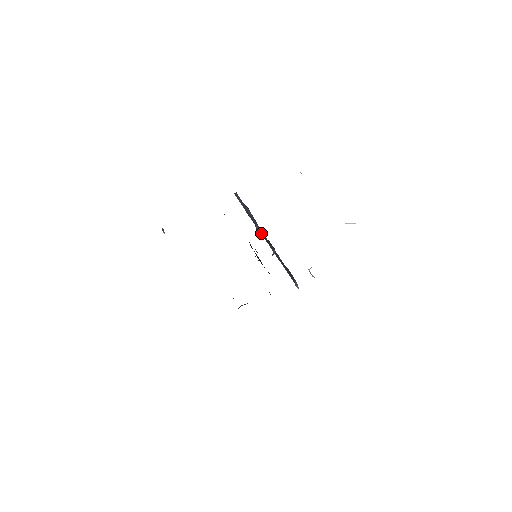
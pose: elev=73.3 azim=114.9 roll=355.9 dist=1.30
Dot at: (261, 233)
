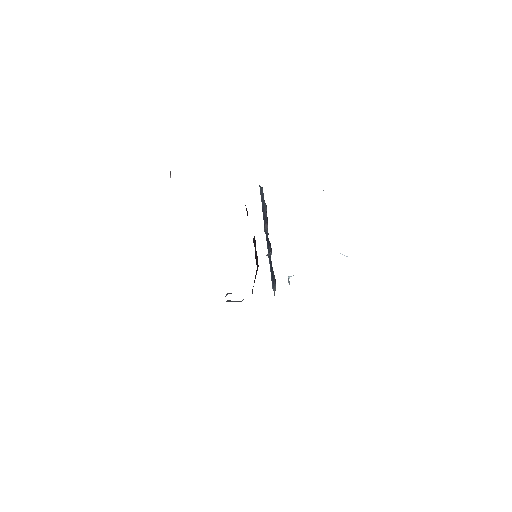
Dot at: (266, 231)
